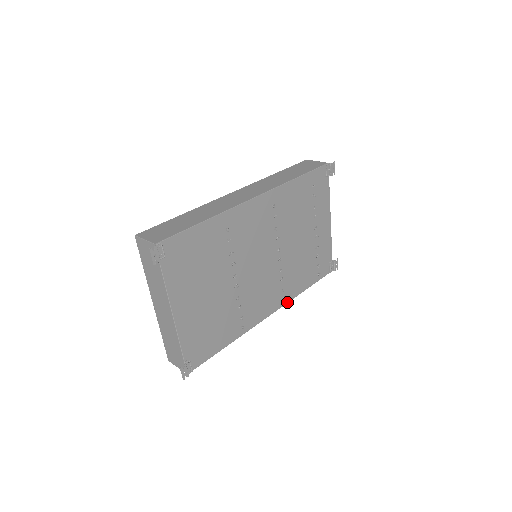
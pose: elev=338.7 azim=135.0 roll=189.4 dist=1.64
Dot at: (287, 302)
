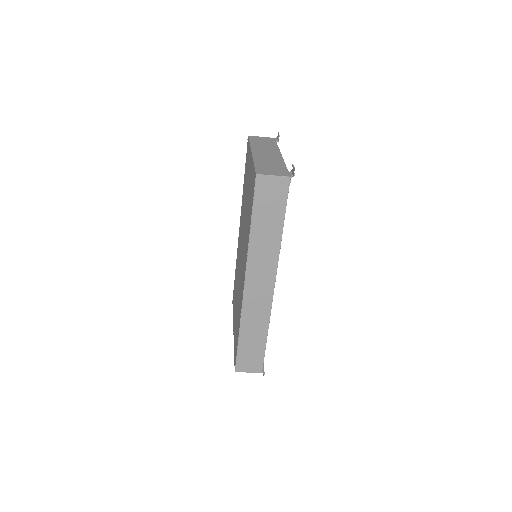
Dot at: occluded
